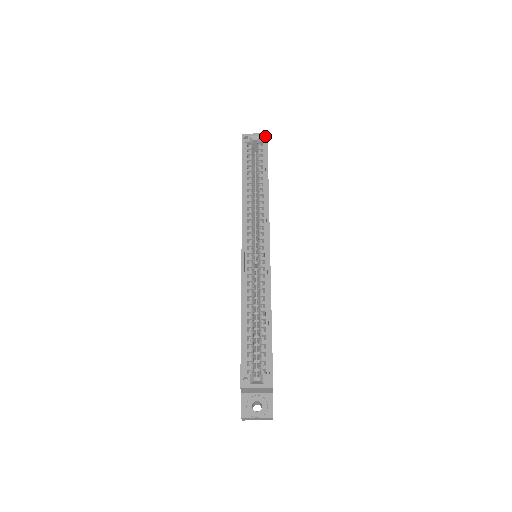
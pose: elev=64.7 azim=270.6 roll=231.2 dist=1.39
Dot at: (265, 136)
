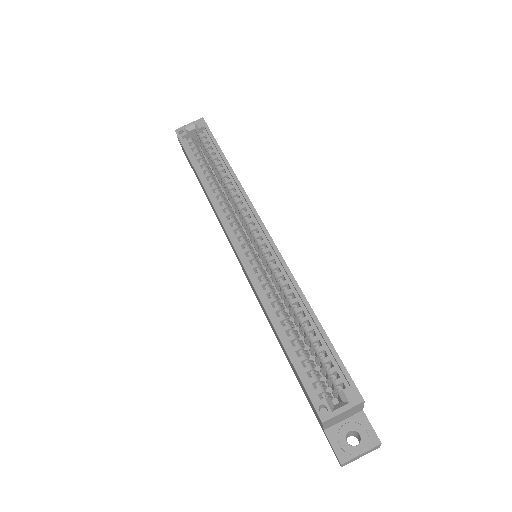
Dot at: (202, 121)
